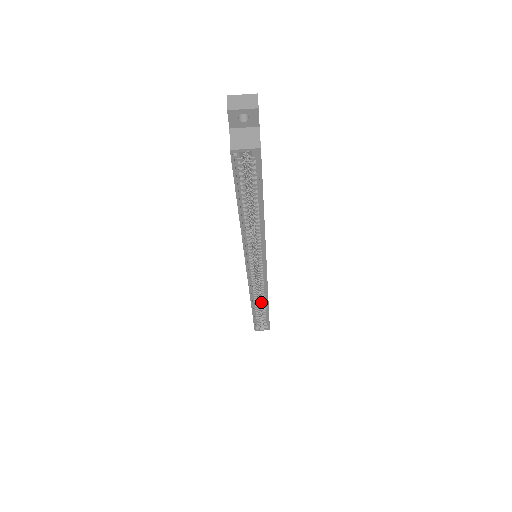
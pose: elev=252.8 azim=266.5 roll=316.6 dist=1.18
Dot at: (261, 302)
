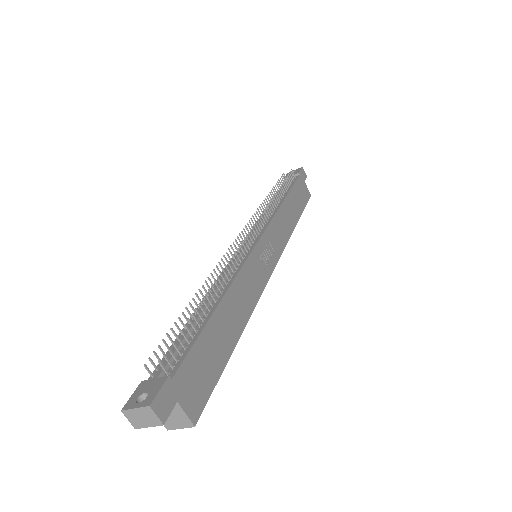
Dot at: occluded
